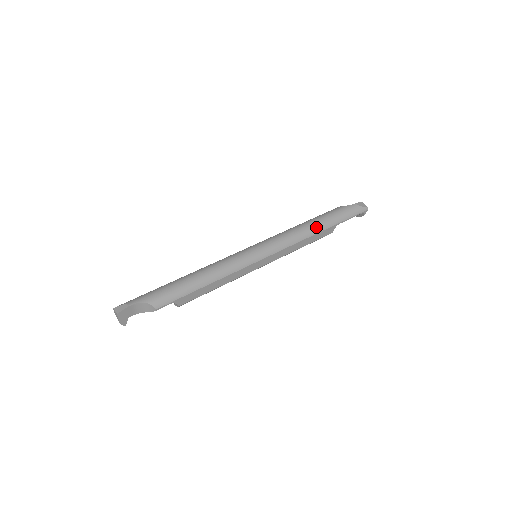
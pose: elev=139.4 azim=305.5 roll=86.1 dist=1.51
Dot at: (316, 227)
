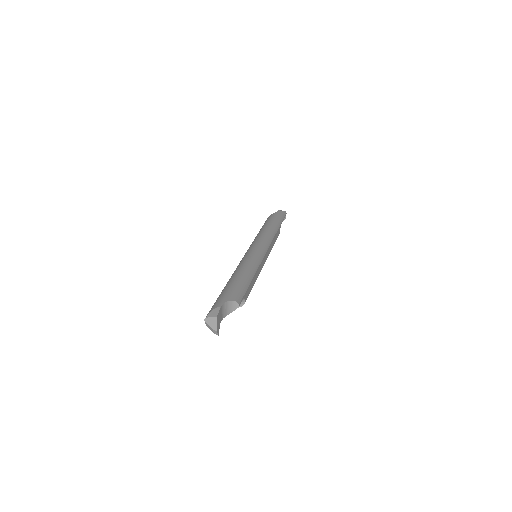
Dot at: (274, 227)
